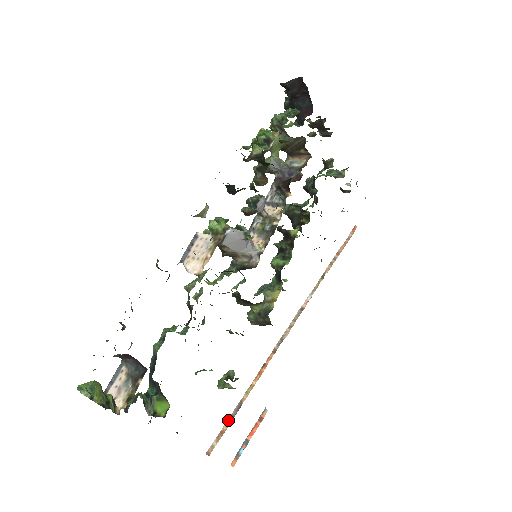
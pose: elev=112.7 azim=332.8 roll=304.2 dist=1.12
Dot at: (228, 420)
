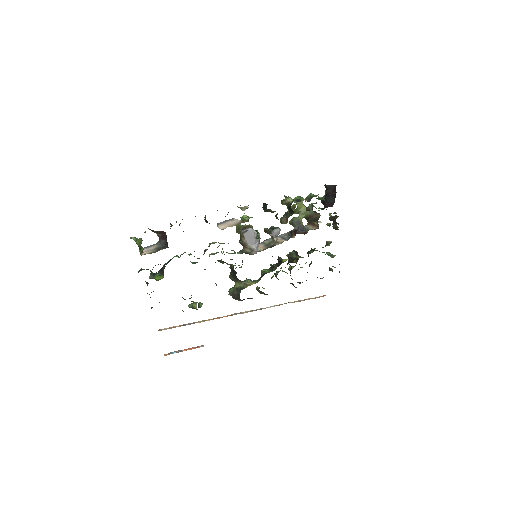
Dot at: (181, 325)
